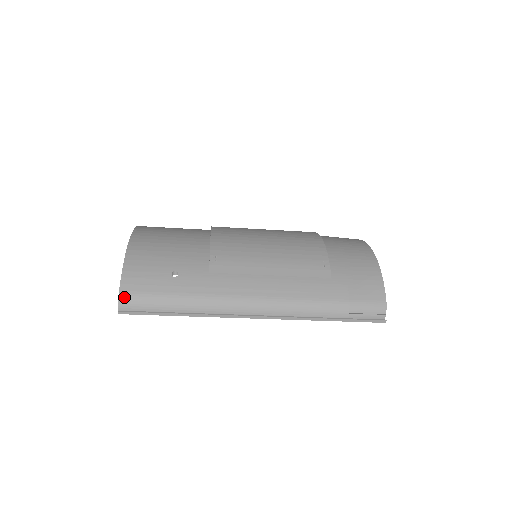
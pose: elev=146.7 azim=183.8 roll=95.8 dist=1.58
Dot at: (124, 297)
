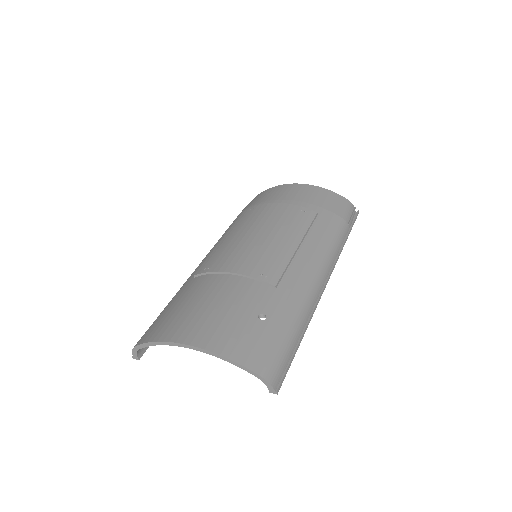
Dot at: (268, 375)
